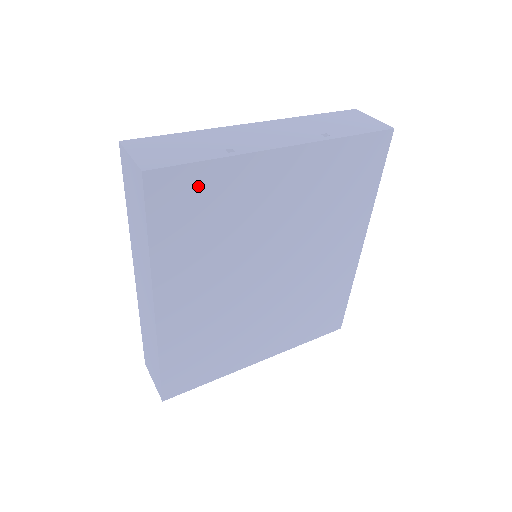
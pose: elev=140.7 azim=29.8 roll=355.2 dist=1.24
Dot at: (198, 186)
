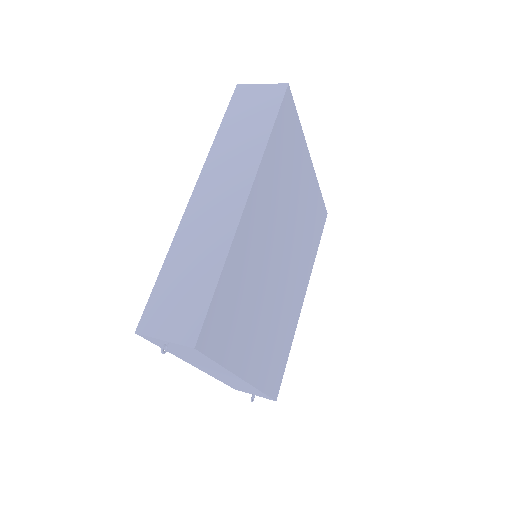
Dot at: (293, 130)
